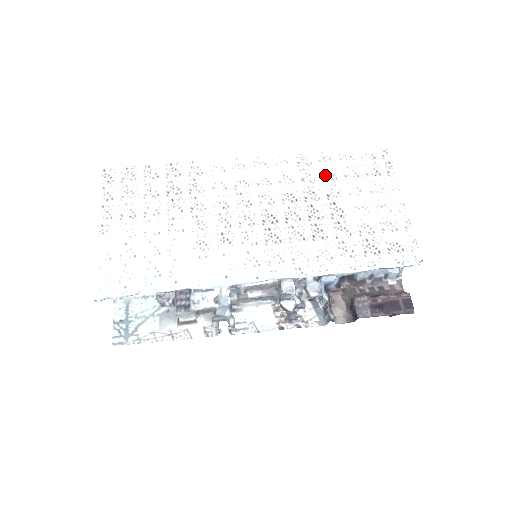
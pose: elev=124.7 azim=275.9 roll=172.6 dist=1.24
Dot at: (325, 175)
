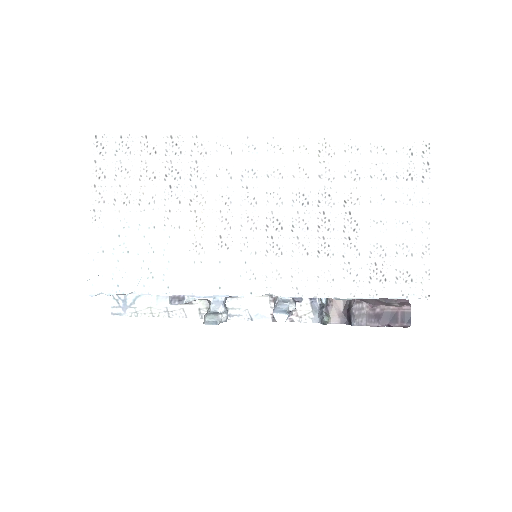
Dot at: (347, 172)
